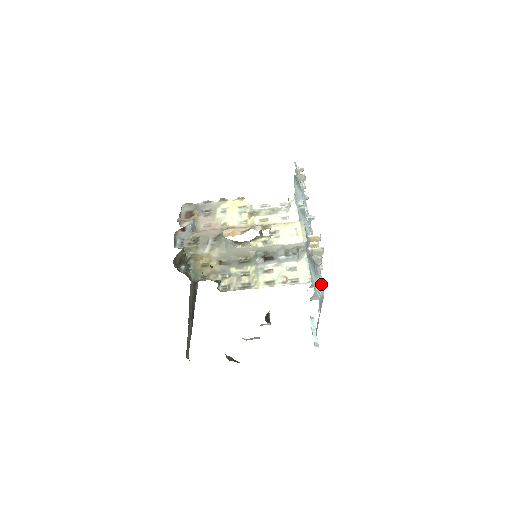
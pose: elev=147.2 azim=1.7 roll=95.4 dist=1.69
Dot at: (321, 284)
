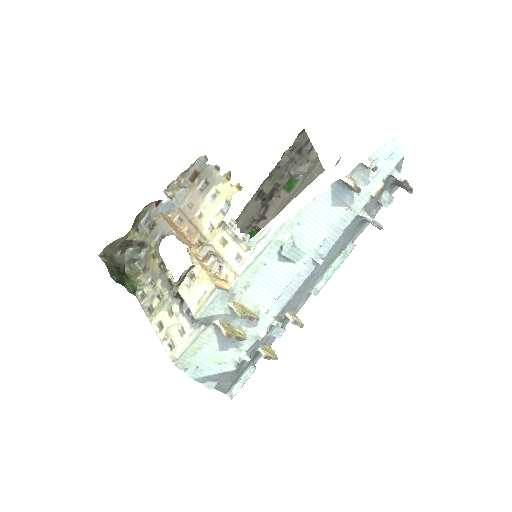
Dot at: (235, 358)
